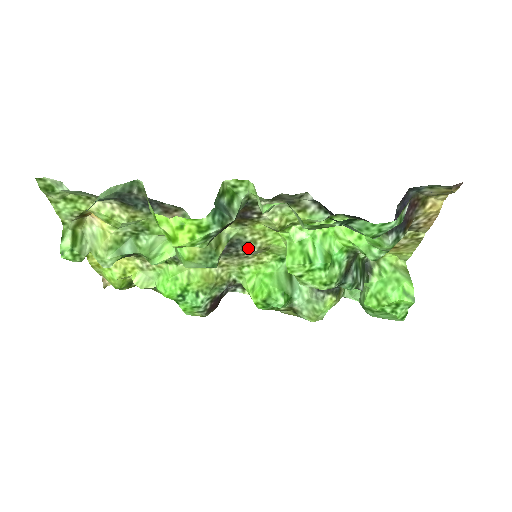
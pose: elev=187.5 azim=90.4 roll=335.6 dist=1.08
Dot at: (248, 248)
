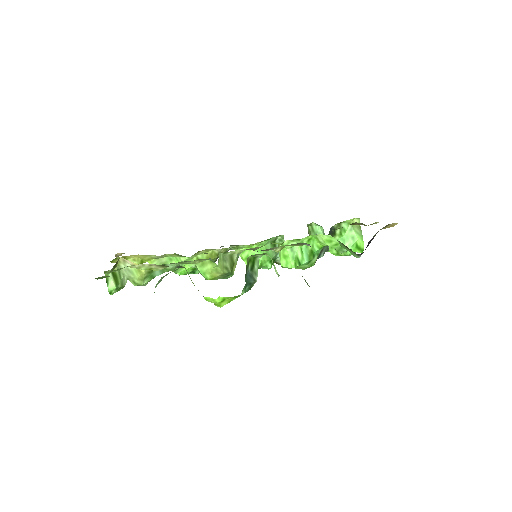
Dot at: occluded
